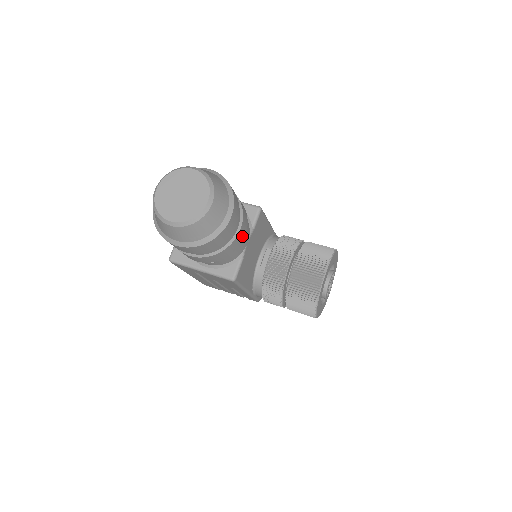
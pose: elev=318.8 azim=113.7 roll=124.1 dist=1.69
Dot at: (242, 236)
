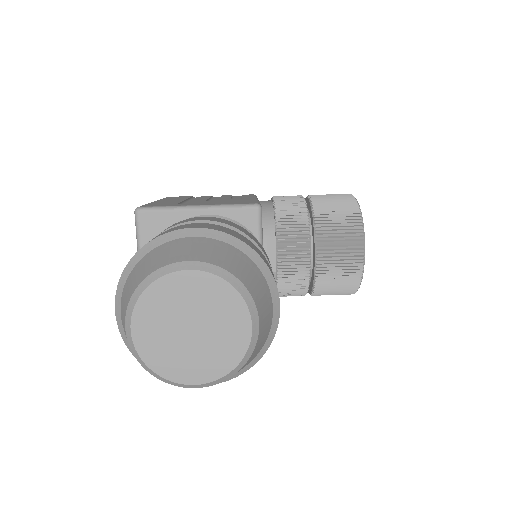
Dot at: occluded
